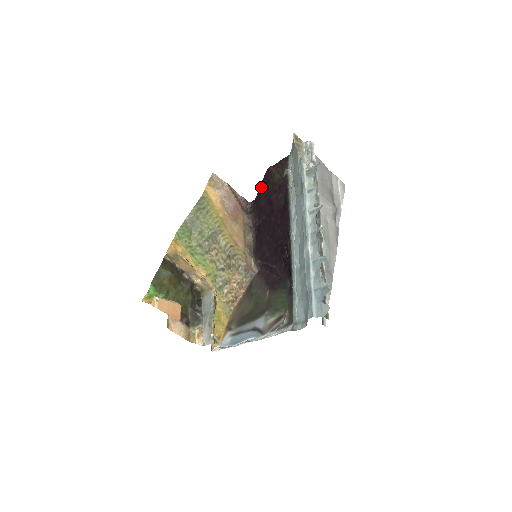
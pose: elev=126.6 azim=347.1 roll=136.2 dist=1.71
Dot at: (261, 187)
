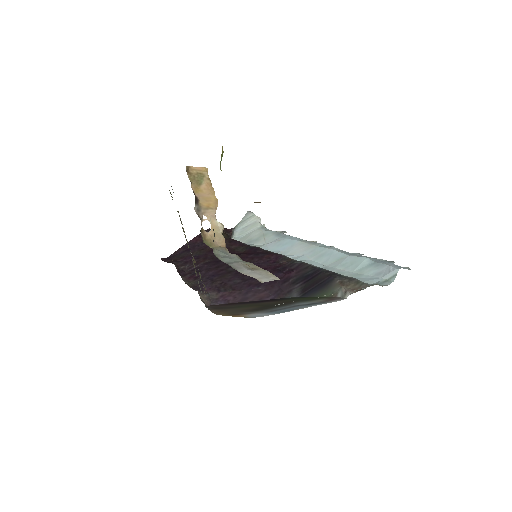
Dot at: (190, 243)
